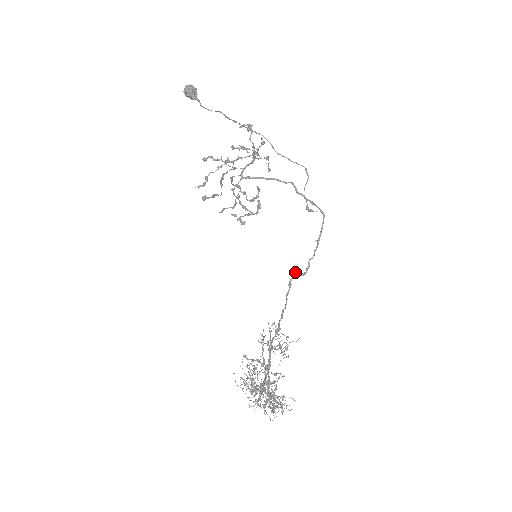
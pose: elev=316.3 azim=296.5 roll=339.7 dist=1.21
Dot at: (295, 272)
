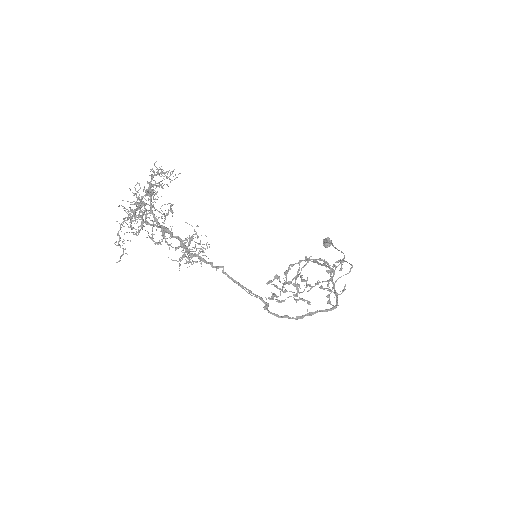
Dot at: occluded
